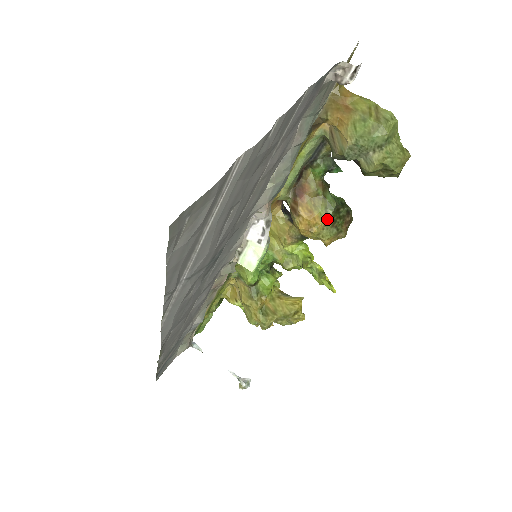
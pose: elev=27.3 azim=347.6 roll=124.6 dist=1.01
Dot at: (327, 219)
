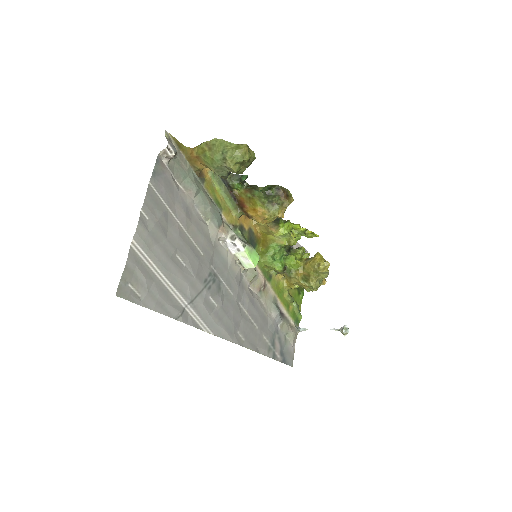
Dot at: (265, 205)
